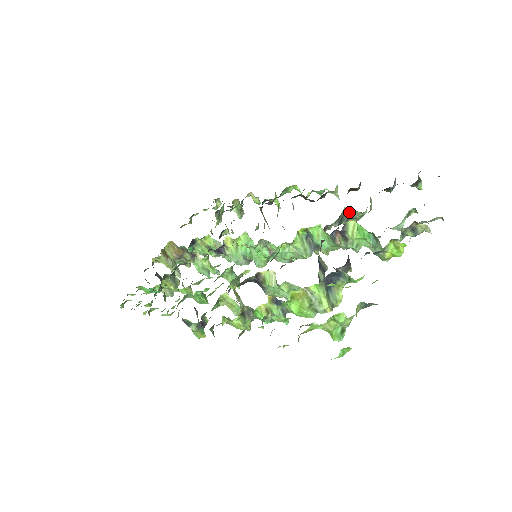
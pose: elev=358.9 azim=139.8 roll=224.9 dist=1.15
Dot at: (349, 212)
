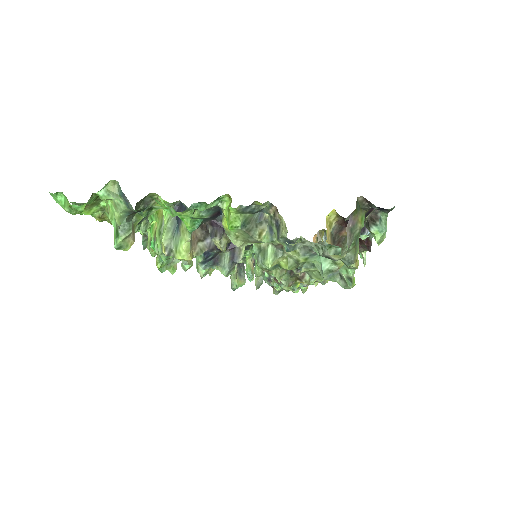
Dot at: occluded
